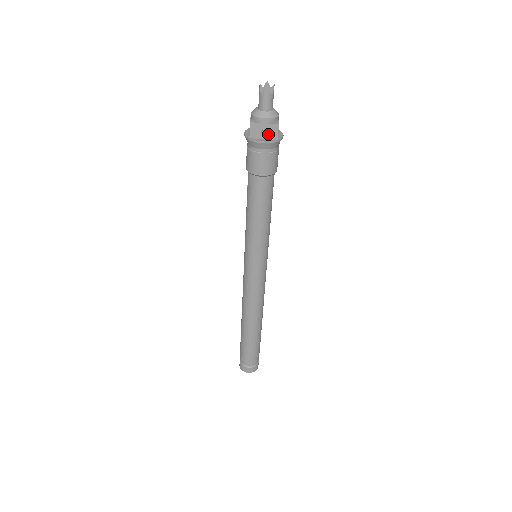
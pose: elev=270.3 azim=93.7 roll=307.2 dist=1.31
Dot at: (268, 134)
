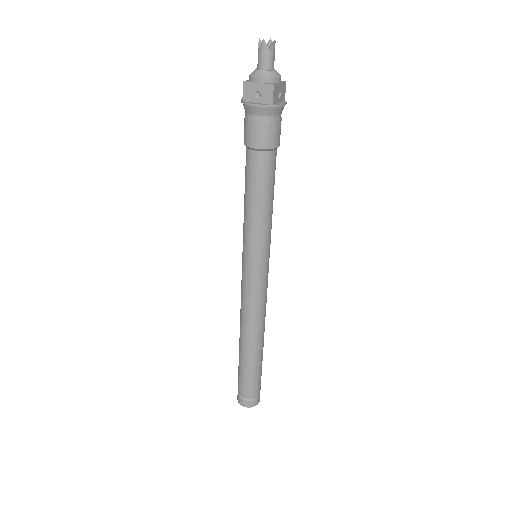
Dot at: (262, 97)
